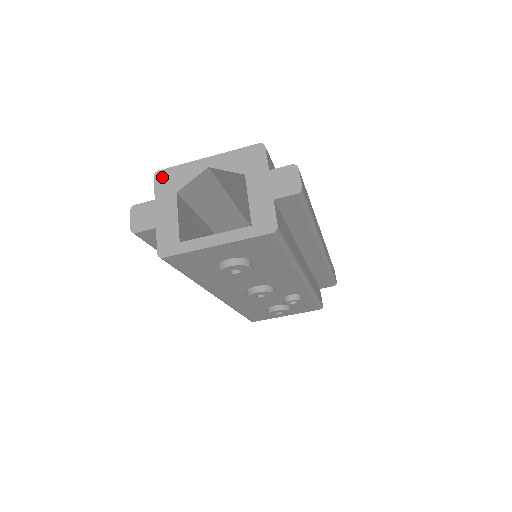
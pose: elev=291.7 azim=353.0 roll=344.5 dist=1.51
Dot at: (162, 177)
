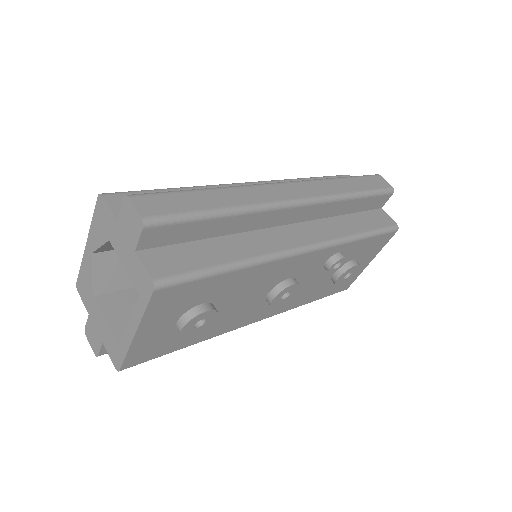
Dot at: (80, 288)
